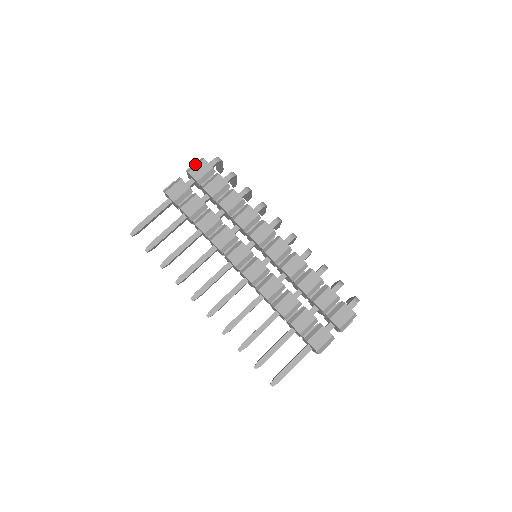
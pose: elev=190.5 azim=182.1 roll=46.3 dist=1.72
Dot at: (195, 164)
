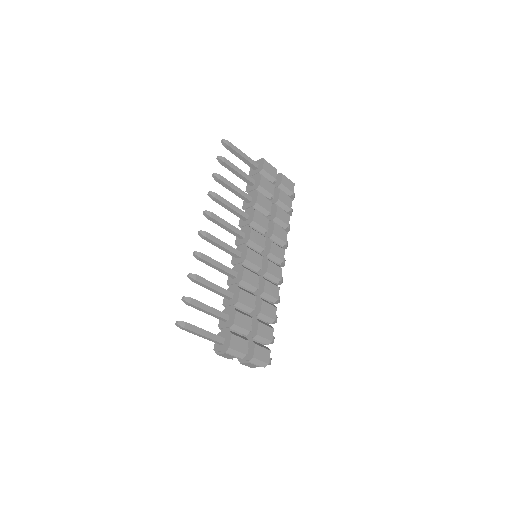
Dot at: occluded
